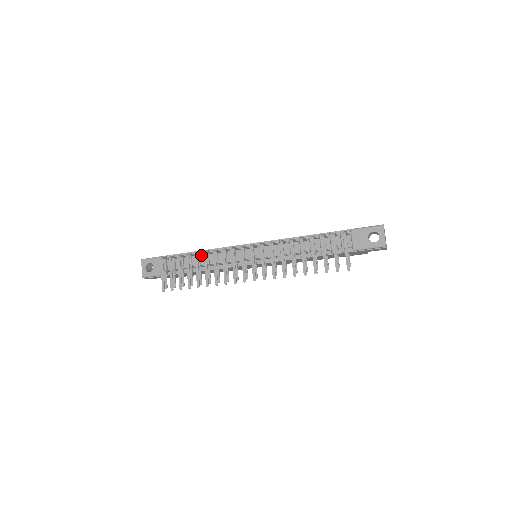
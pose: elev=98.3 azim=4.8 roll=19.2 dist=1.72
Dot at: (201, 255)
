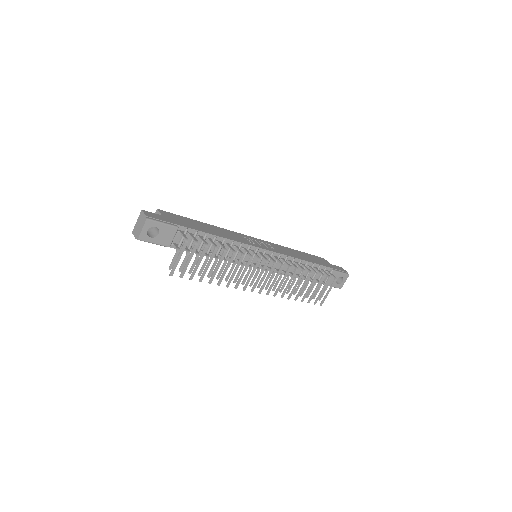
Dot at: (216, 241)
